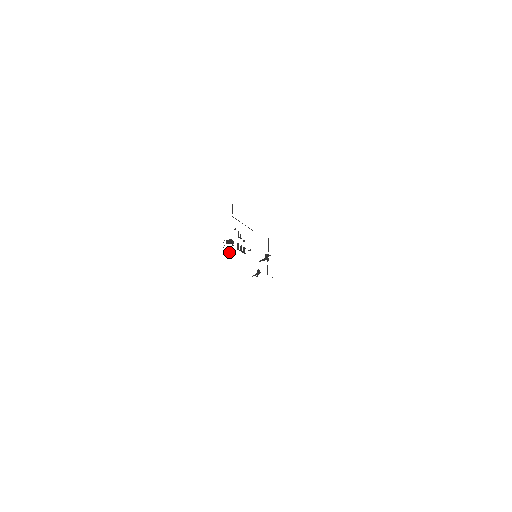
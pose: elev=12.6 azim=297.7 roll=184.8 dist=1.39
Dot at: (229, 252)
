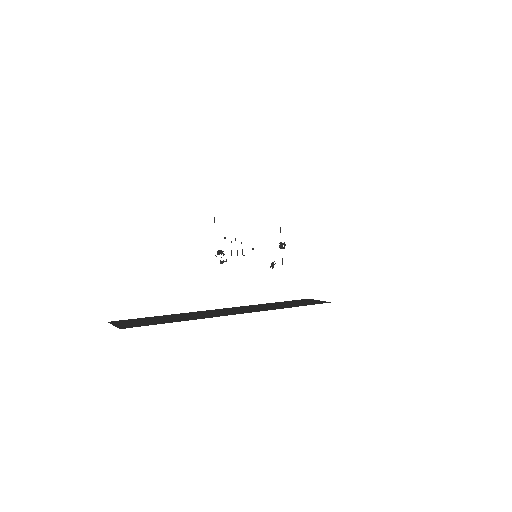
Dot at: occluded
